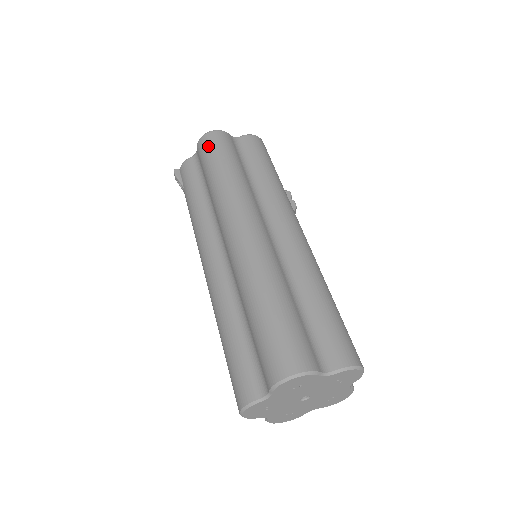
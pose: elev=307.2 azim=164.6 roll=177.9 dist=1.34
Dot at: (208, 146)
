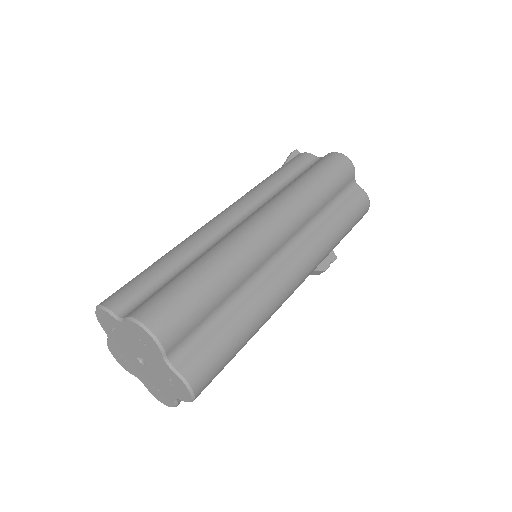
Dot at: (331, 161)
